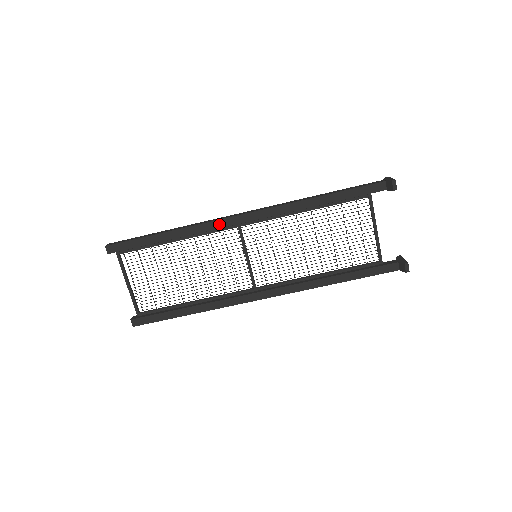
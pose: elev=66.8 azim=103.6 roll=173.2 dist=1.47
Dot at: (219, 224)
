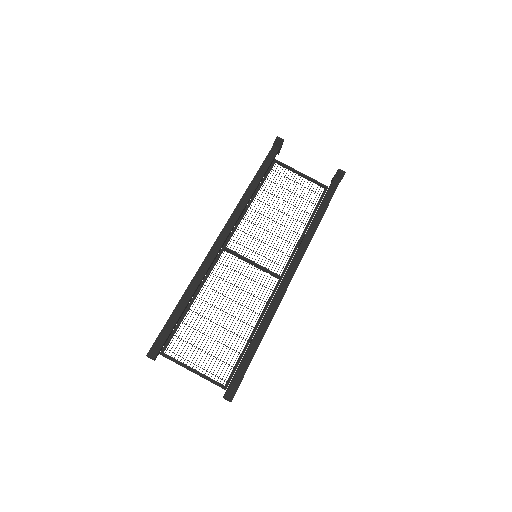
Dot at: (210, 257)
